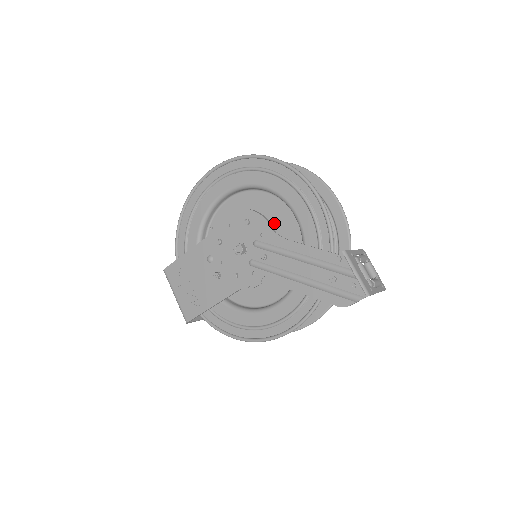
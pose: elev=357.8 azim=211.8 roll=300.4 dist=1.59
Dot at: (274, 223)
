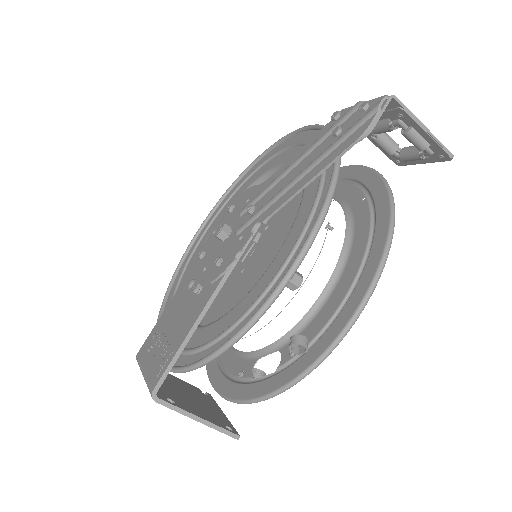
Dot at: occluded
